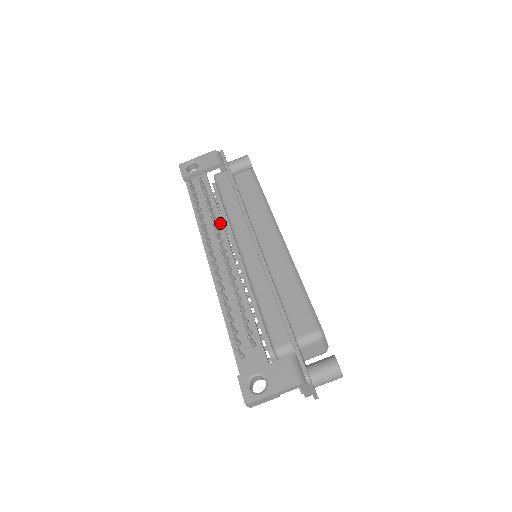
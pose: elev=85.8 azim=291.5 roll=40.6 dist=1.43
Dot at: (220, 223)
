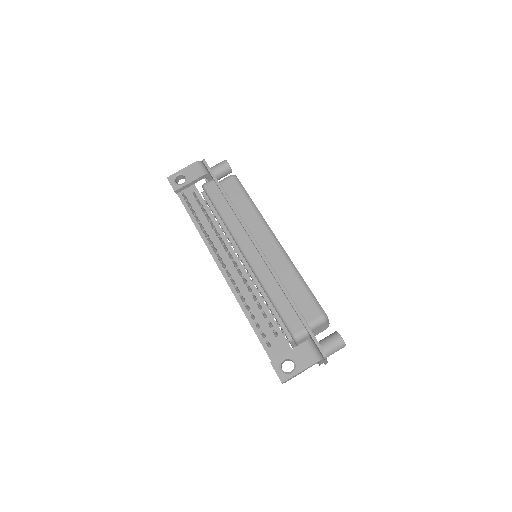
Dot at: (220, 232)
